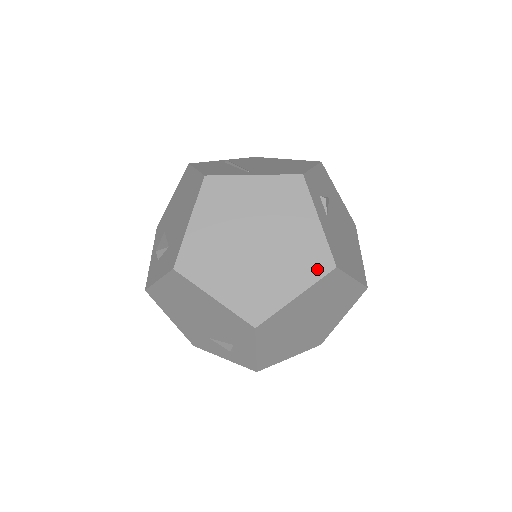
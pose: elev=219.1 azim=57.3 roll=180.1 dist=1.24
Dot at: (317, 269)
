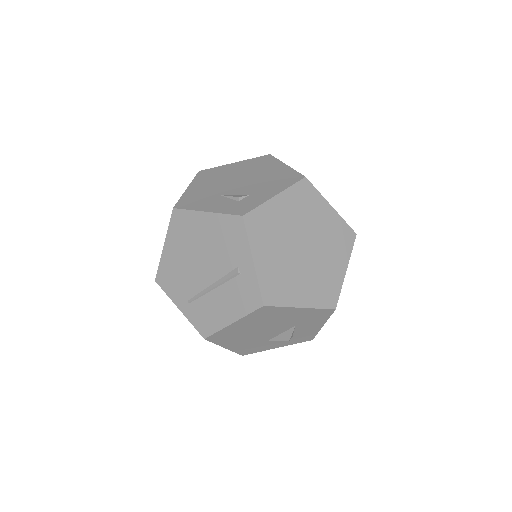
Dot at: occluded
